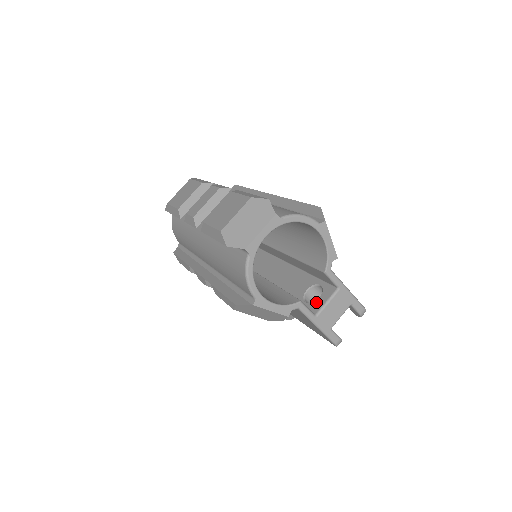
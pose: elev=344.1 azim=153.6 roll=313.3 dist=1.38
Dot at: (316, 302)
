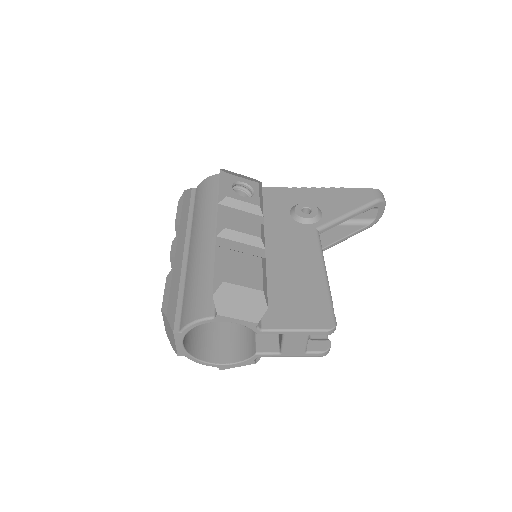
Dot at: (280, 338)
